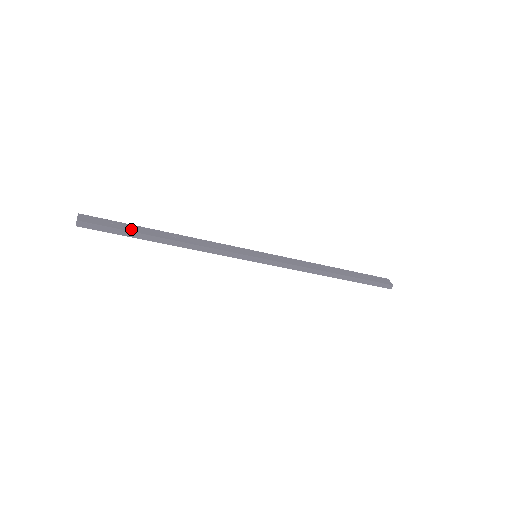
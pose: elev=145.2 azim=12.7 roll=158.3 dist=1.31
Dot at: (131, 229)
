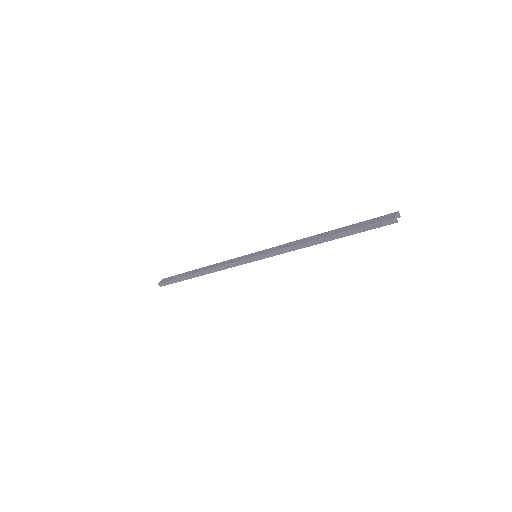
Dot at: (182, 276)
